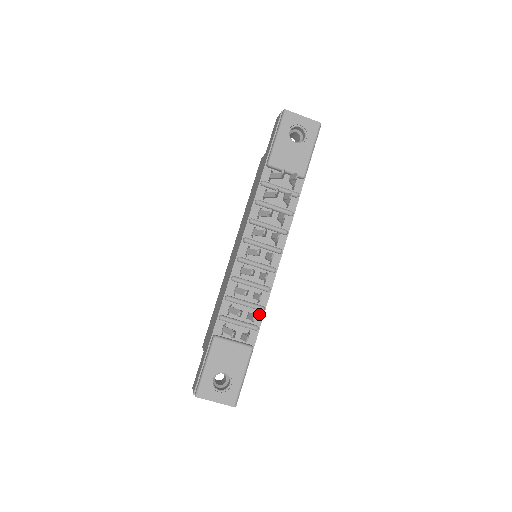
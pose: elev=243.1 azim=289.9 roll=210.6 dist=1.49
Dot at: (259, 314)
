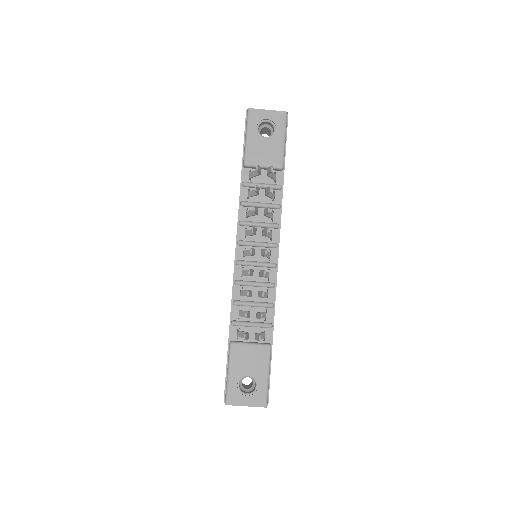
Dot at: (270, 311)
